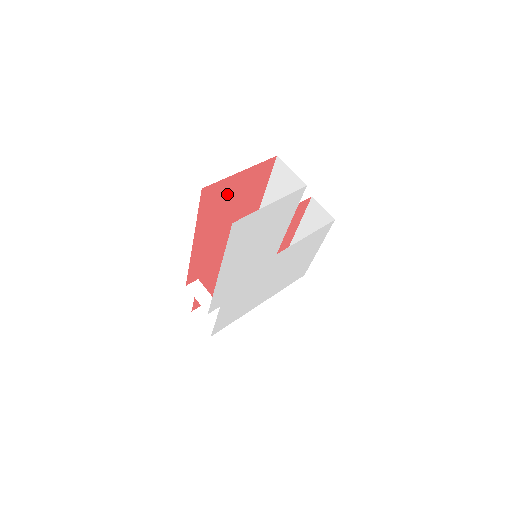
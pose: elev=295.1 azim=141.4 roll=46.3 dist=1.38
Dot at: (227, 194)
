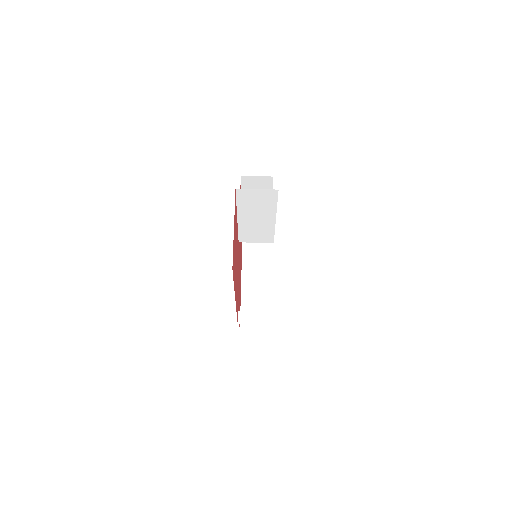
Dot at: (234, 250)
